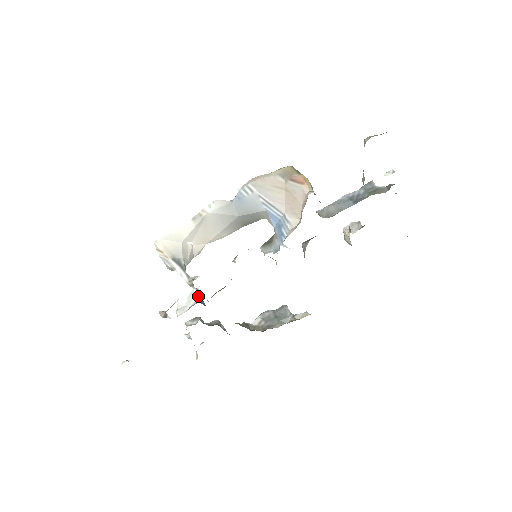
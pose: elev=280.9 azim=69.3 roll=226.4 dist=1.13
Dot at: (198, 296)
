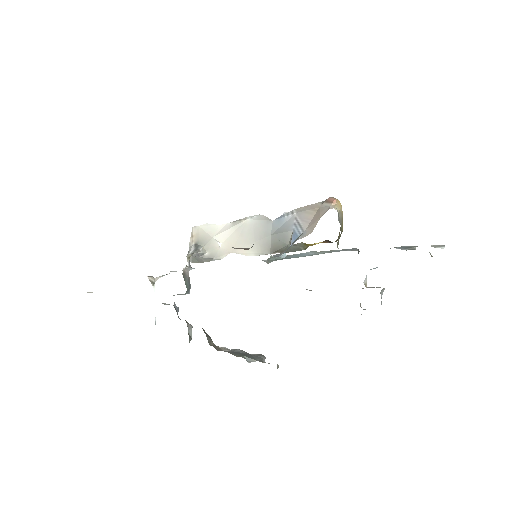
Dot at: (185, 267)
